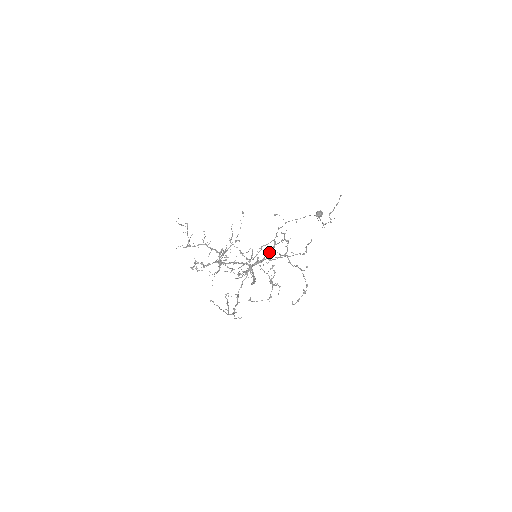
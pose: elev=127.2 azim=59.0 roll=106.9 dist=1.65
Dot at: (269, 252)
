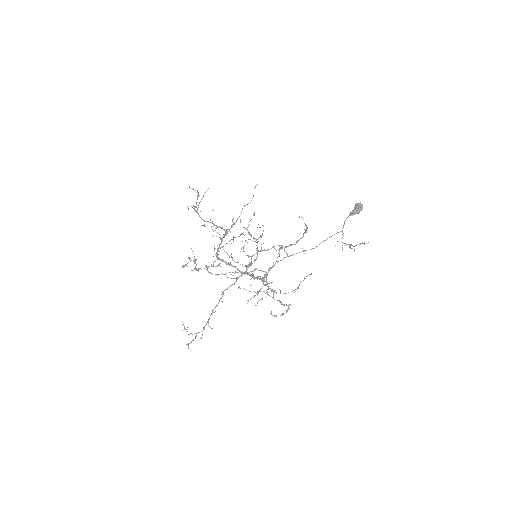
Dot at: (259, 279)
